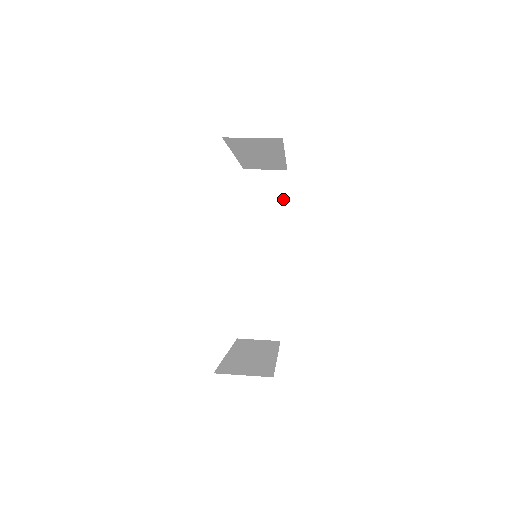
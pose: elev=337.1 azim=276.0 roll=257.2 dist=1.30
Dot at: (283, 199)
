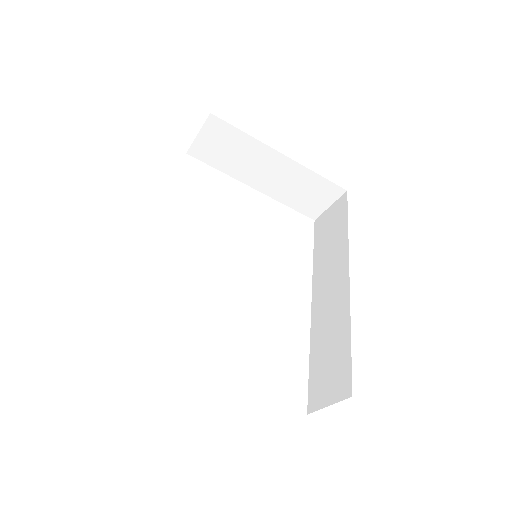
Dot at: (345, 219)
